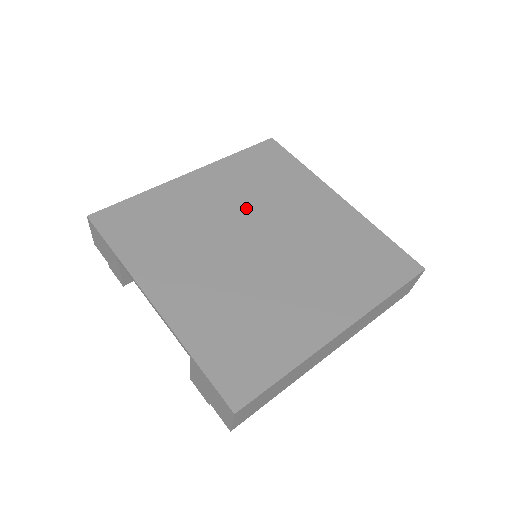
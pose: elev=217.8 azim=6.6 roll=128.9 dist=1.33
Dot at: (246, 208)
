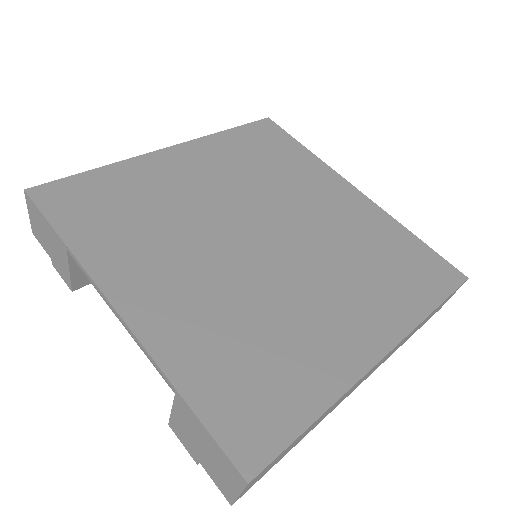
Dot at: (243, 194)
